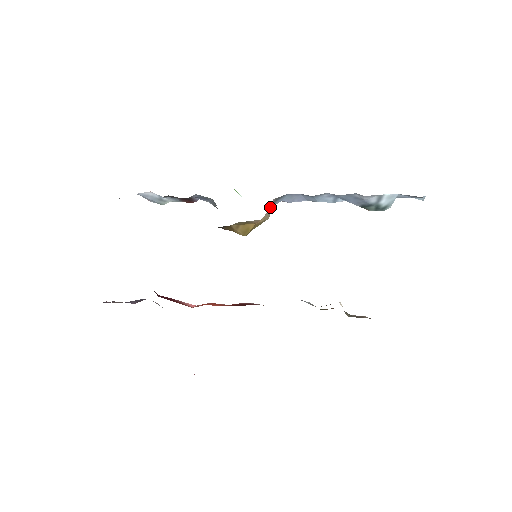
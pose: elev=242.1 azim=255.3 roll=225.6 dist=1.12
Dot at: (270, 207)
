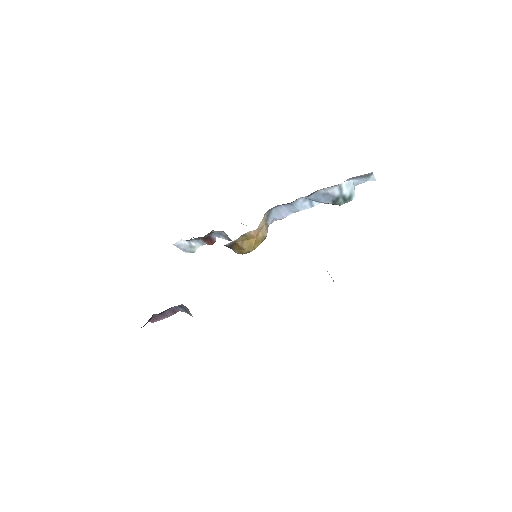
Dot at: (262, 221)
